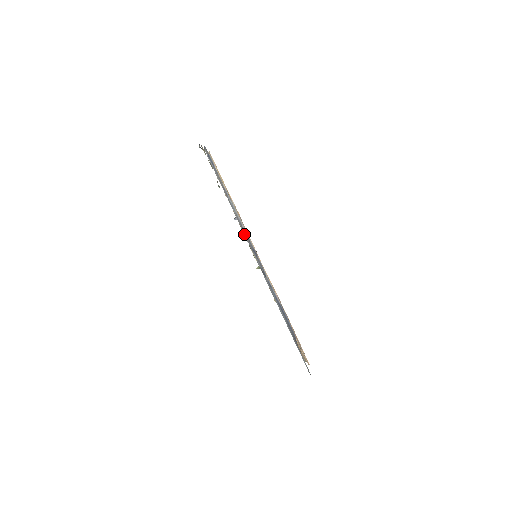
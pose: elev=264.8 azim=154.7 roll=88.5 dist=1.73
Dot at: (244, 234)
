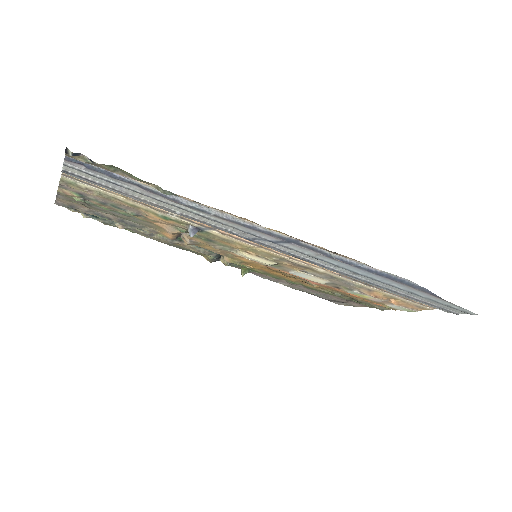
Dot at: (241, 236)
